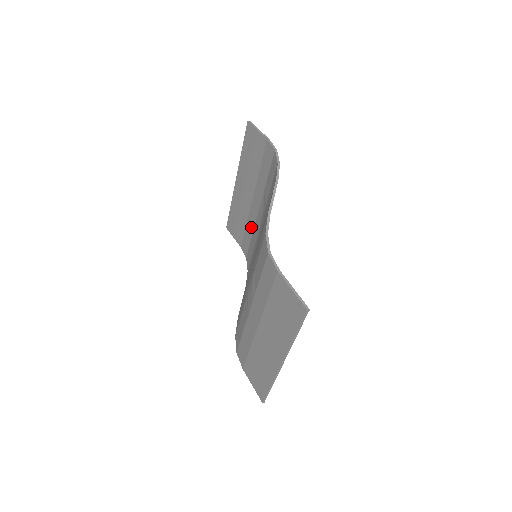
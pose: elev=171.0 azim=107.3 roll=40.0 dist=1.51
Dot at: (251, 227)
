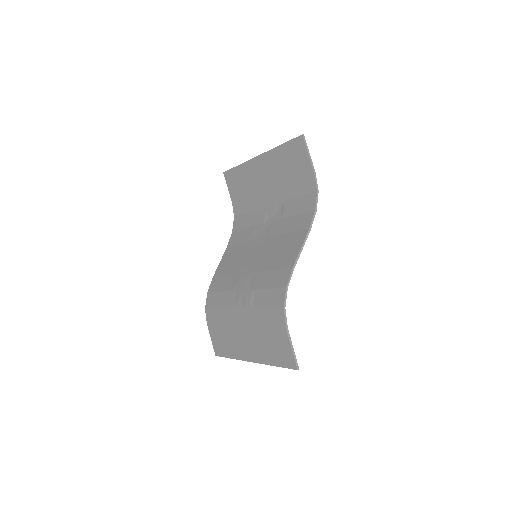
Dot at: (254, 205)
